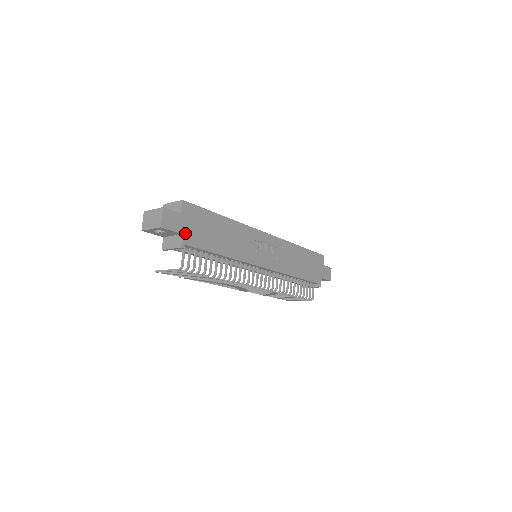
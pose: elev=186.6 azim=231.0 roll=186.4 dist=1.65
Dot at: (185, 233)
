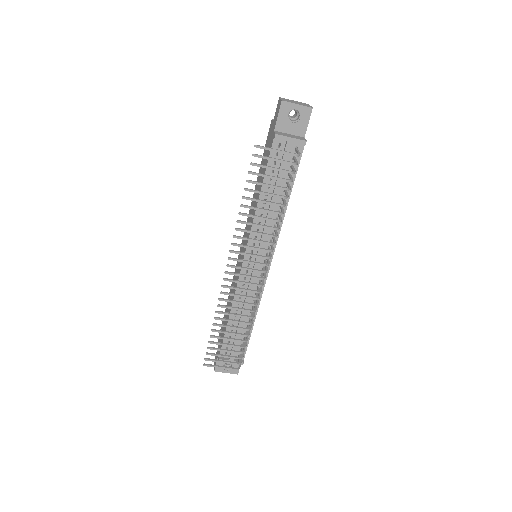
Dot at: occluded
